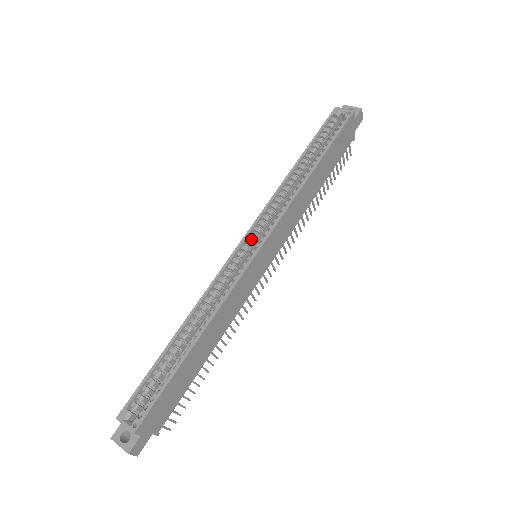
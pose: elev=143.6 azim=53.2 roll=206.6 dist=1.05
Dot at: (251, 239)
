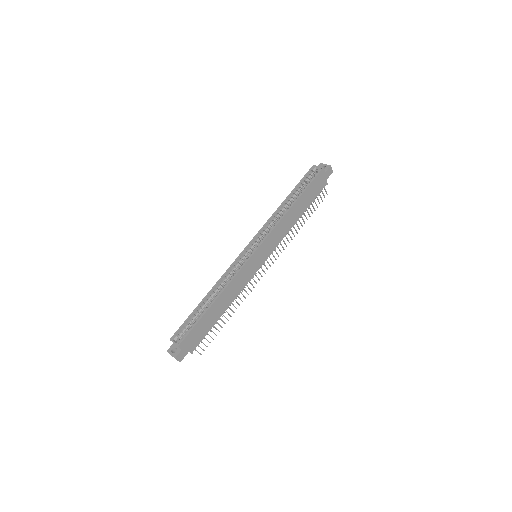
Dot at: (252, 246)
